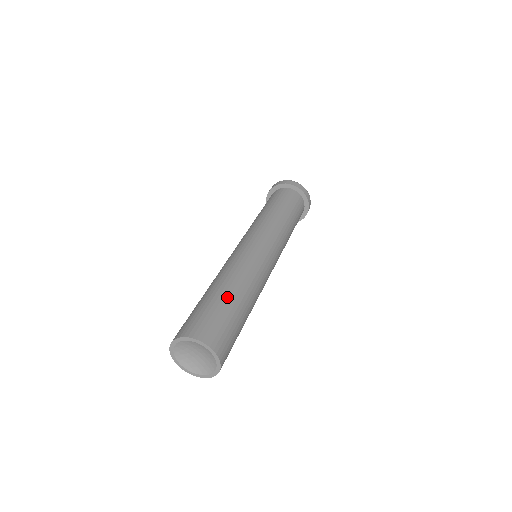
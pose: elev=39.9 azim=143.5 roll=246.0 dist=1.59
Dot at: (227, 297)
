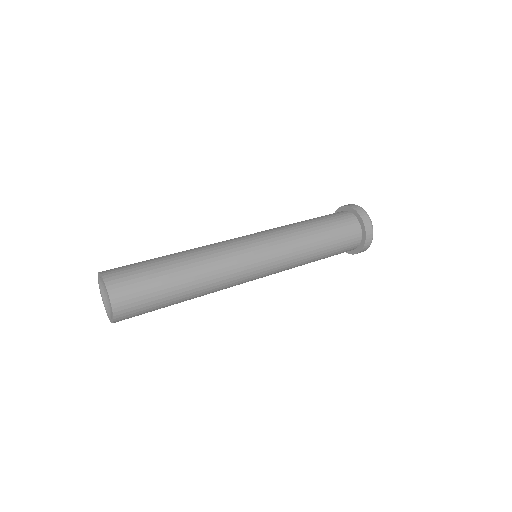
Dot at: (167, 265)
